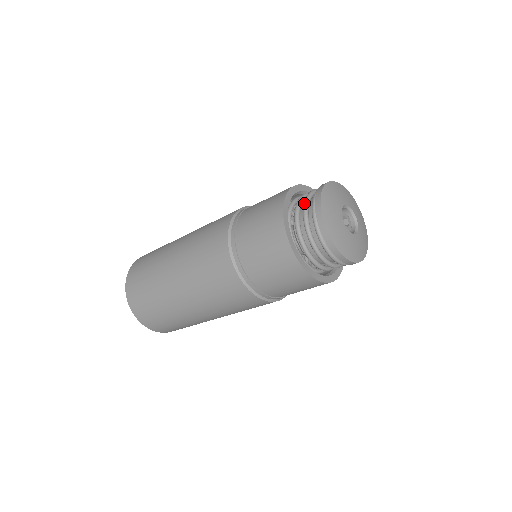
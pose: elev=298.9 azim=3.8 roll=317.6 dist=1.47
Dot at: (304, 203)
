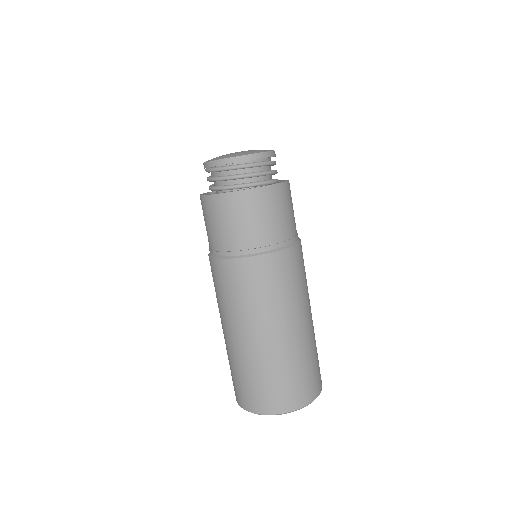
Dot at: (207, 180)
